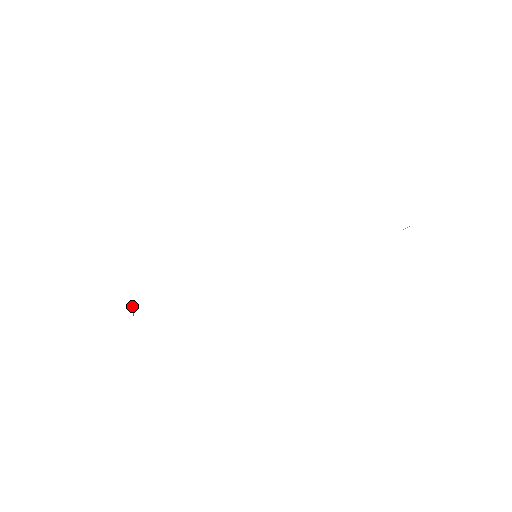
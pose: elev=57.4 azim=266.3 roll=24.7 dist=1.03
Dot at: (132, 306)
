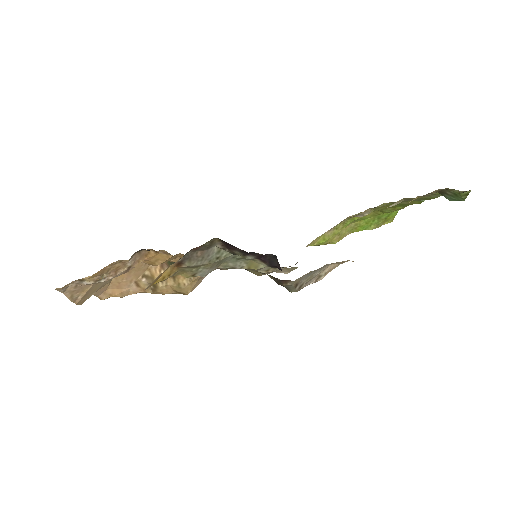
Dot at: (129, 263)
